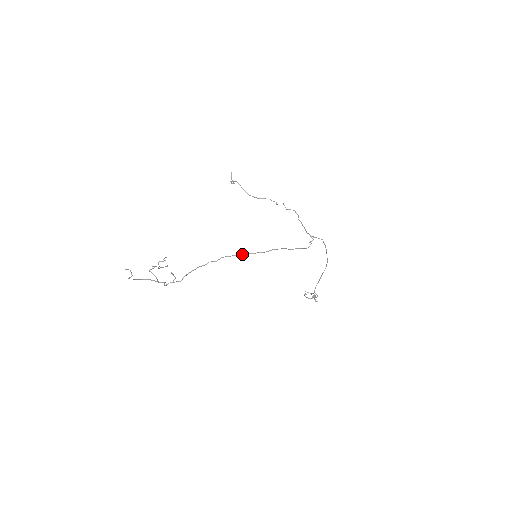
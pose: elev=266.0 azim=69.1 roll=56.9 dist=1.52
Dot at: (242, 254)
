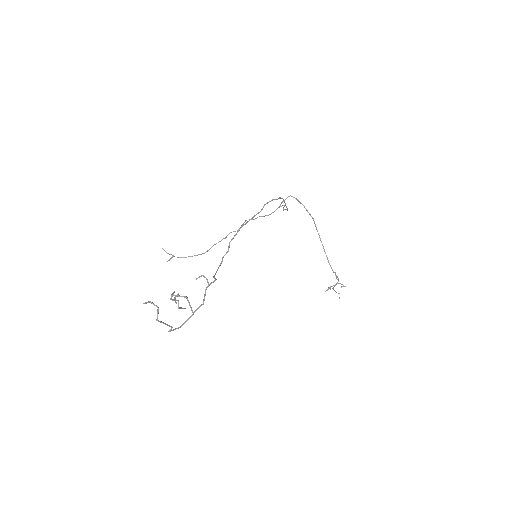
Dot at: (244, 224)
